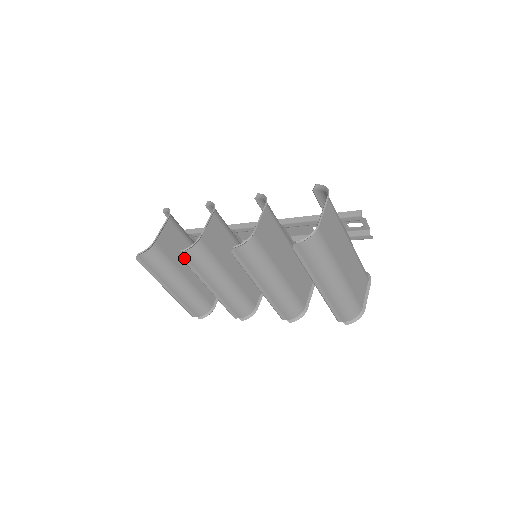
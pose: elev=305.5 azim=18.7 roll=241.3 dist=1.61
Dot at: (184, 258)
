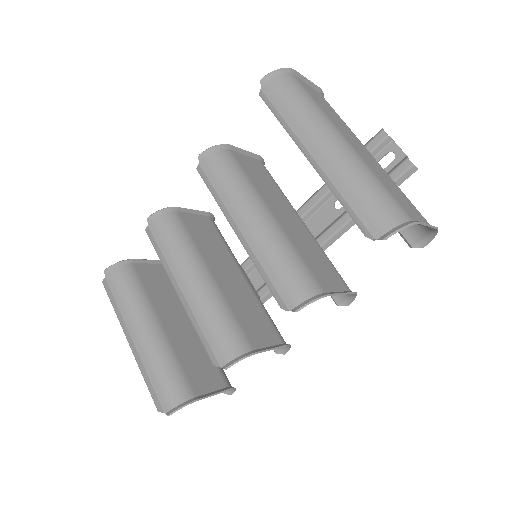
Dot at: (150, 233)
